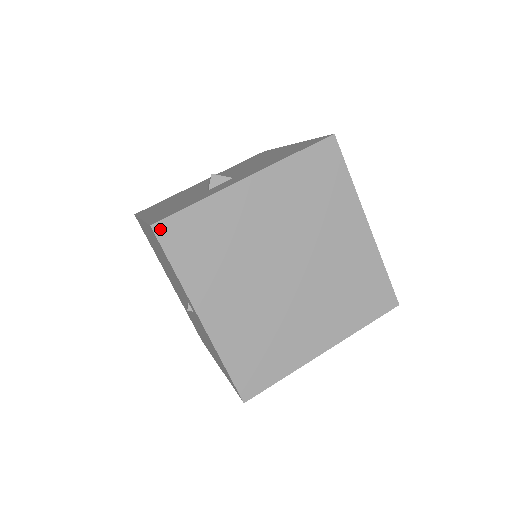
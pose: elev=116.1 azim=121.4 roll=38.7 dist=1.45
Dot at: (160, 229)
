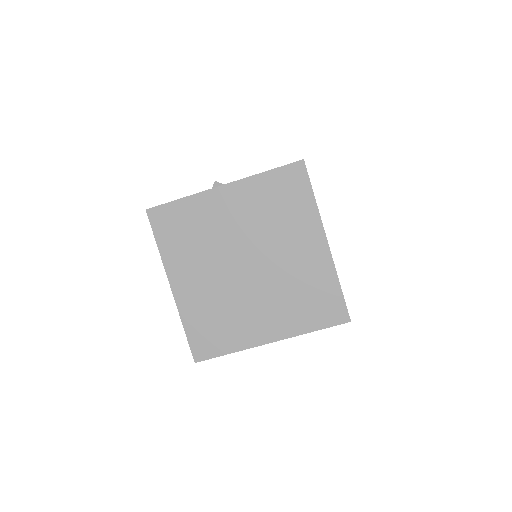
Dot at: (152, 213)
